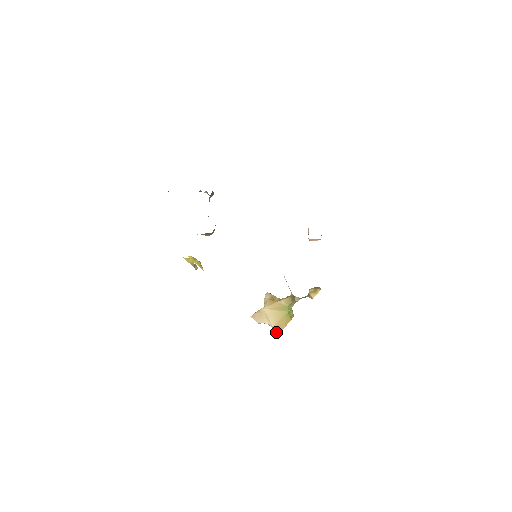
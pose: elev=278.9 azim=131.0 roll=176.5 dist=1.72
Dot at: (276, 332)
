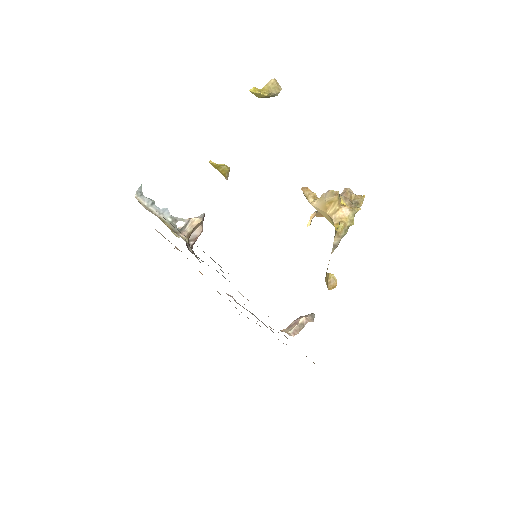
Dot at: (319, 215)
